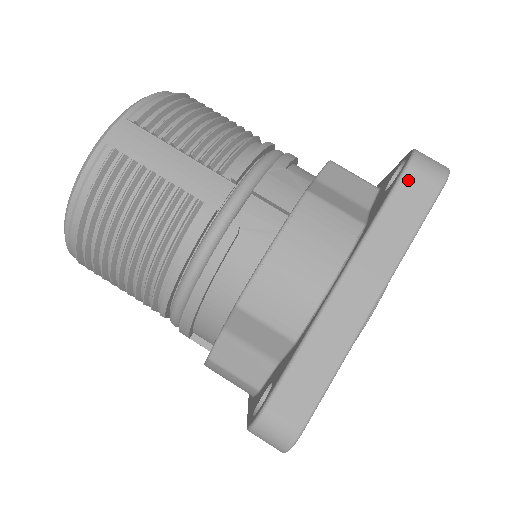
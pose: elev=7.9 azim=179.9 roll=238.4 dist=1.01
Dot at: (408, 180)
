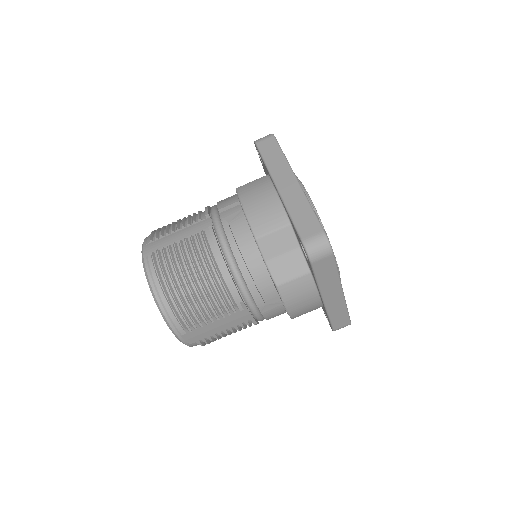
Dot at: (261, 146)
